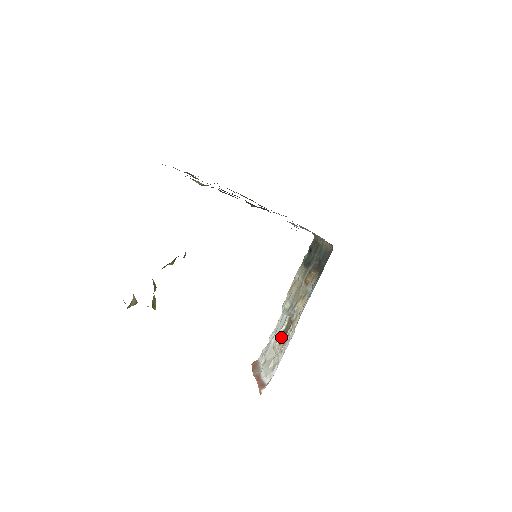
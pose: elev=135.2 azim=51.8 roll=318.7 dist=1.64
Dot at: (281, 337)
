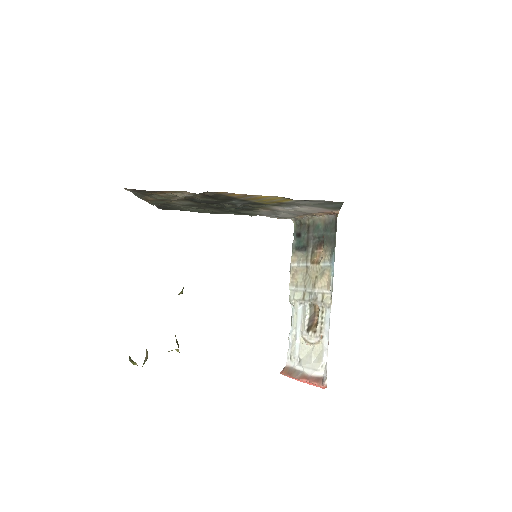
Dot at: (310, 326)
